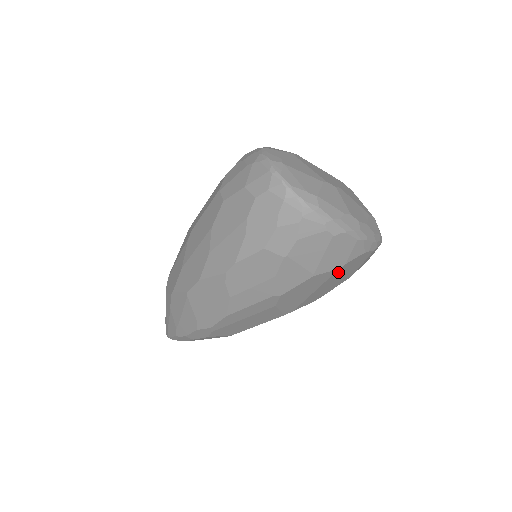
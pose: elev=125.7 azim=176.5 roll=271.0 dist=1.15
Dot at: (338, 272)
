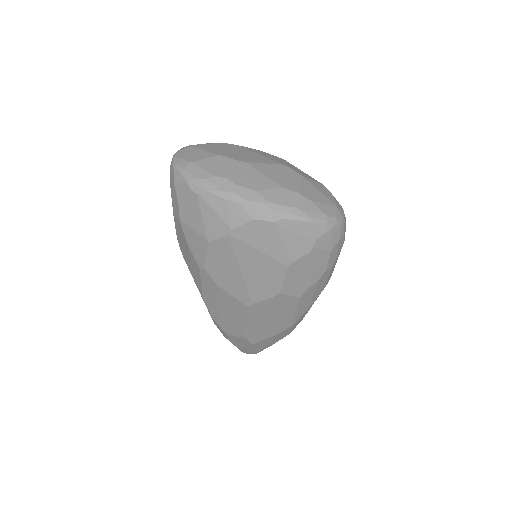
Dot at: (238, 243)
